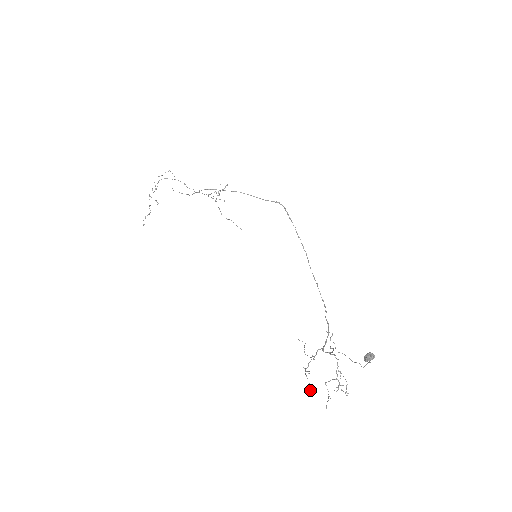
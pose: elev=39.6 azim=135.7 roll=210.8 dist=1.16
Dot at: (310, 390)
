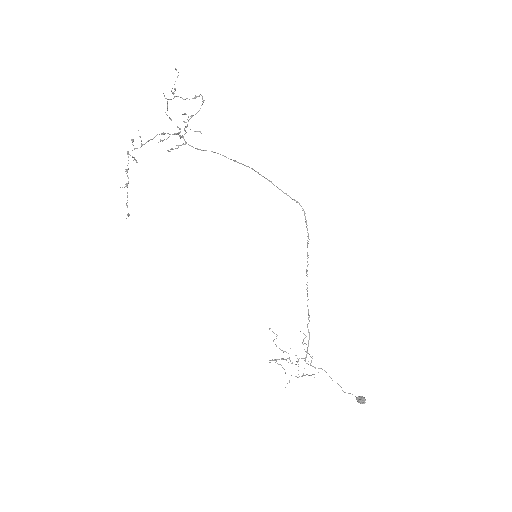
Dot at: occluded
